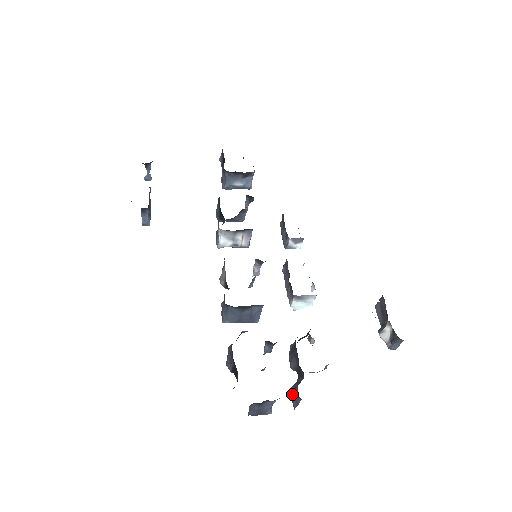
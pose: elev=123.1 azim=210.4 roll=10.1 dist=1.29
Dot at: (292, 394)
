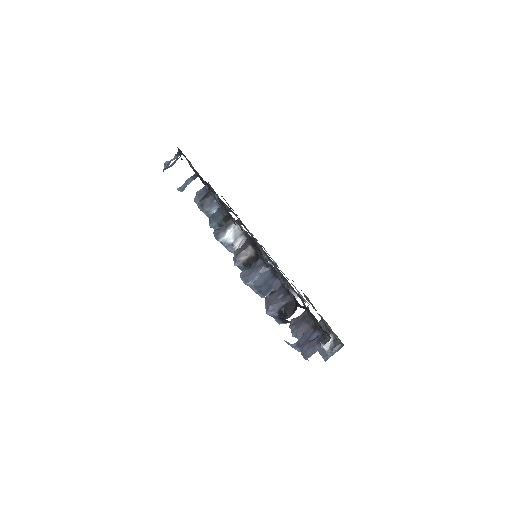
Dot at: occluded
